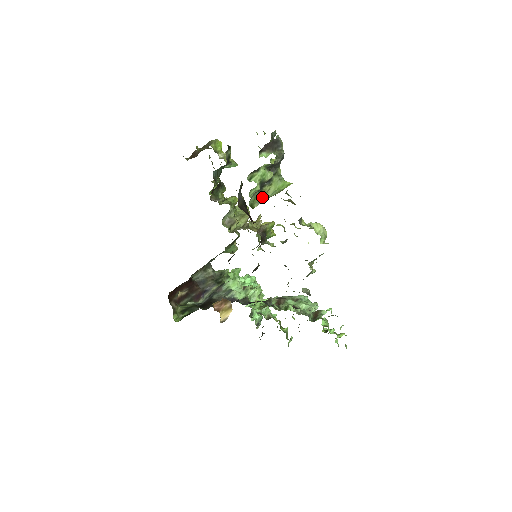
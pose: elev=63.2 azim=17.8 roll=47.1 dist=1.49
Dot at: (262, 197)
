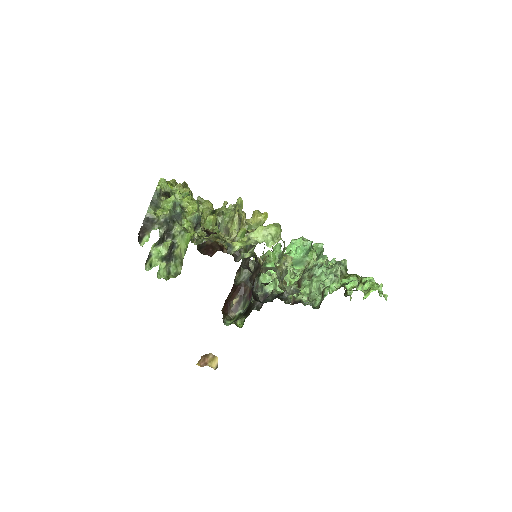
Dot at: (180, 259)
